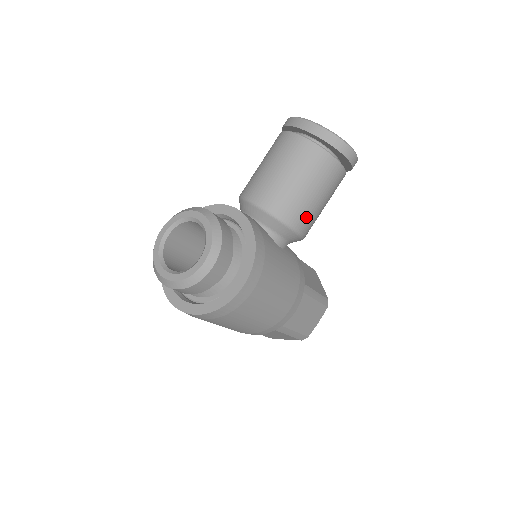
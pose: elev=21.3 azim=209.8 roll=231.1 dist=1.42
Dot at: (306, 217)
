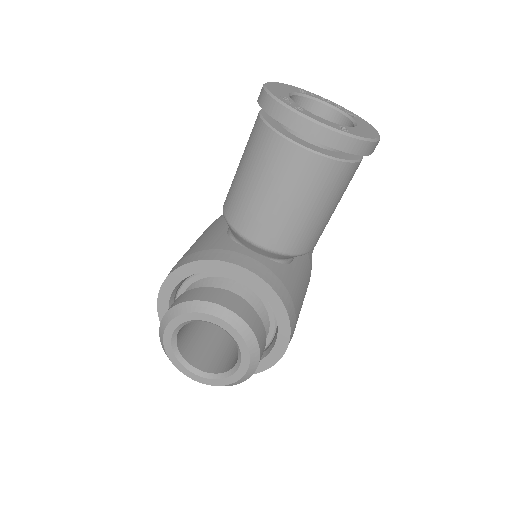
Dot at: occluded
